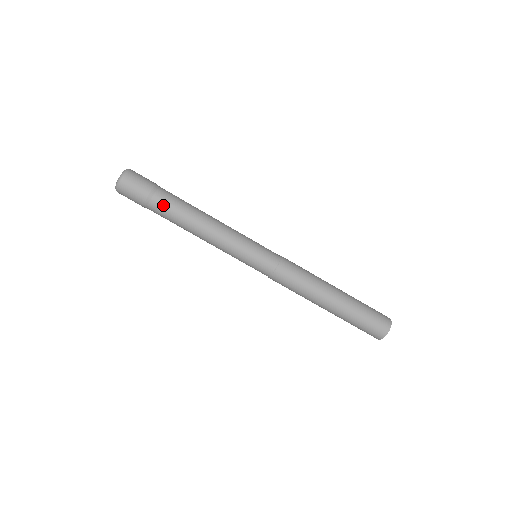
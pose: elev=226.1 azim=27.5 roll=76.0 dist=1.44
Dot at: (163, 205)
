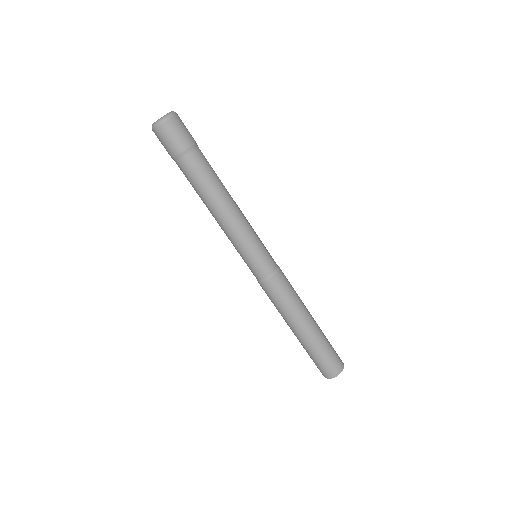
Dot at: (185, 172)
